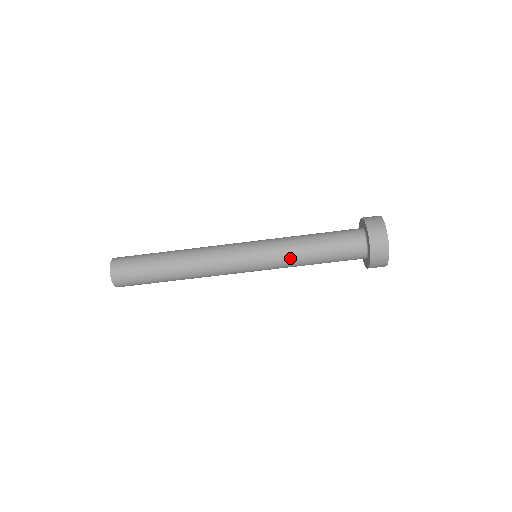
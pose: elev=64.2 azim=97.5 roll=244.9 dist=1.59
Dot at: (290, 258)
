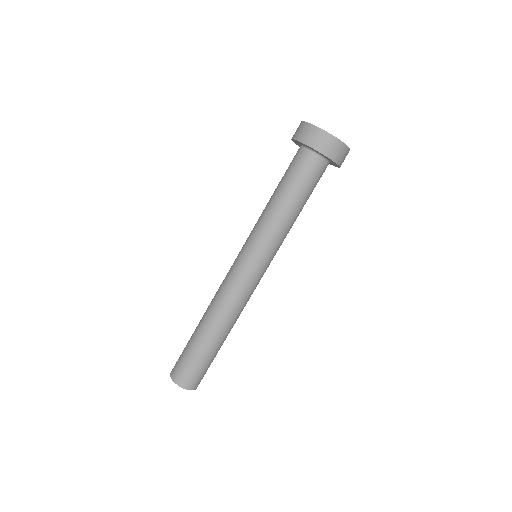
Dot at: (277, 229)
